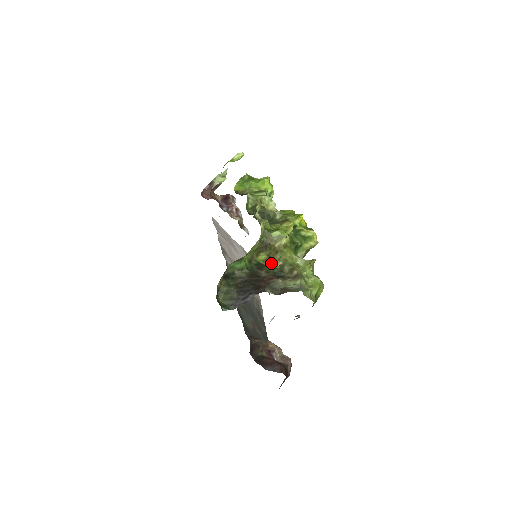
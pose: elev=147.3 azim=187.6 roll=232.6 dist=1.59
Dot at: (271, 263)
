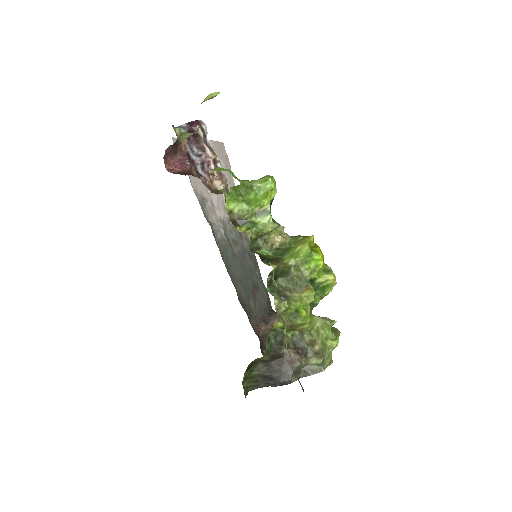
Dot at: (289, 330)
